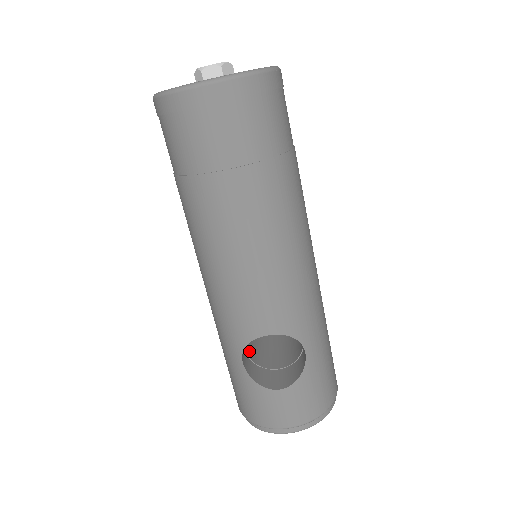
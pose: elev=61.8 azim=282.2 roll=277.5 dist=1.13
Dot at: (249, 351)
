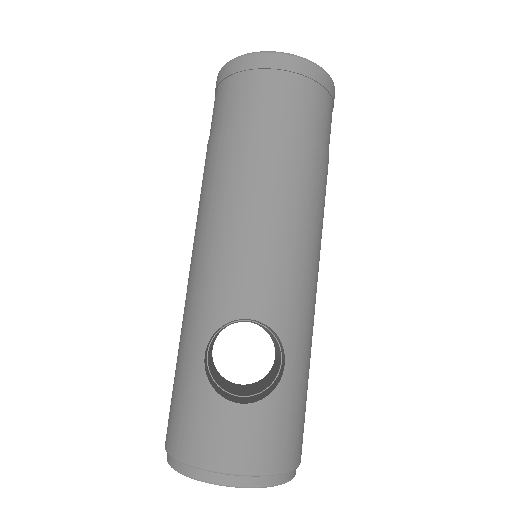
Dot at: (209, 365)
